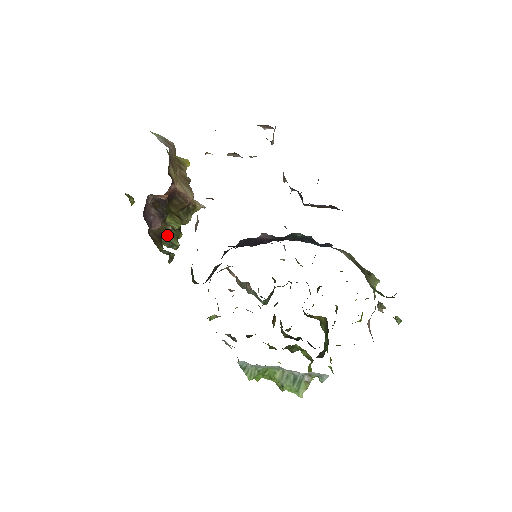
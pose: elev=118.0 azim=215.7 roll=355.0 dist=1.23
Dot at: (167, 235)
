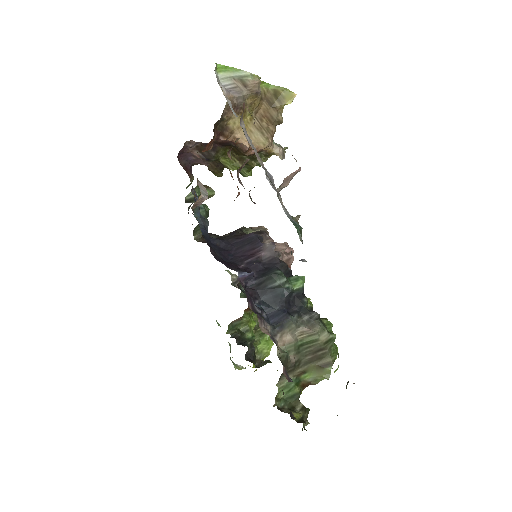
Dot at: occluded
